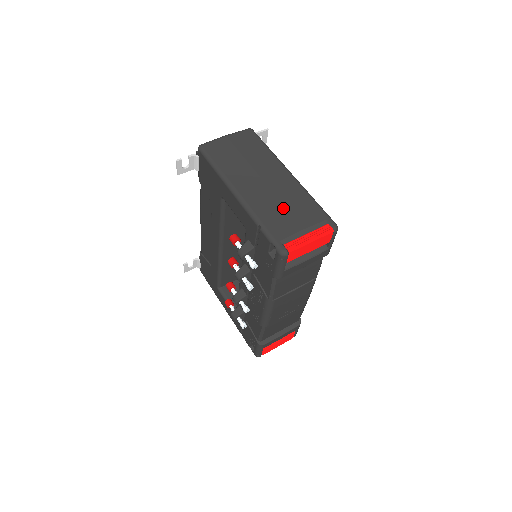
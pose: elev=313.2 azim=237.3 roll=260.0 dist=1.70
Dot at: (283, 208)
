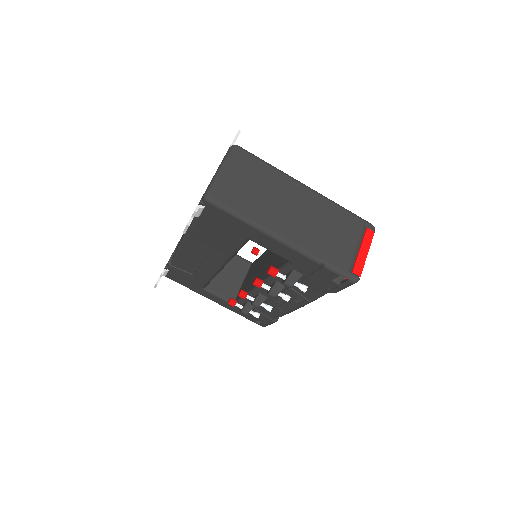
Dot at: (328, 233)
